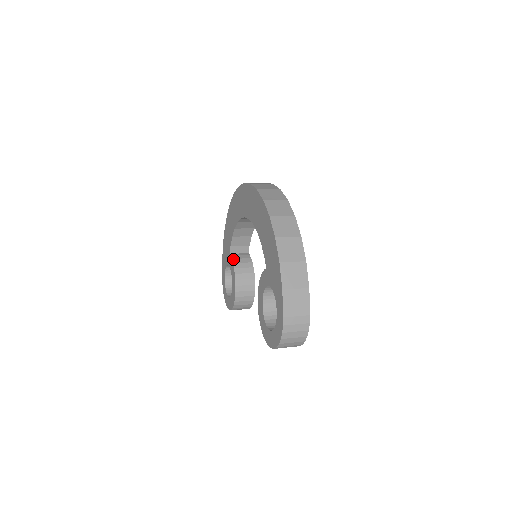
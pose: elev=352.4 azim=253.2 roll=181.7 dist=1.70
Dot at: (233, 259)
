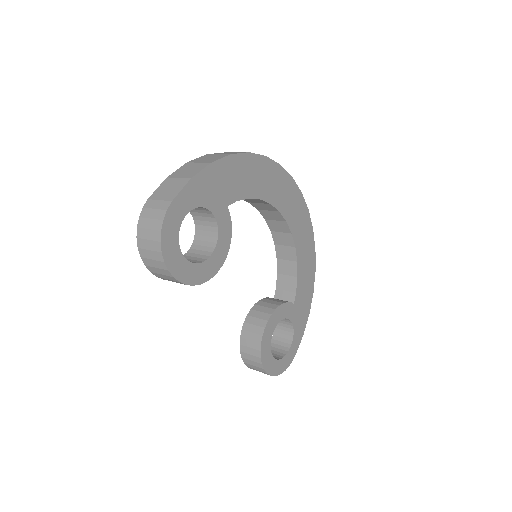
Dot at: (268, 297)
